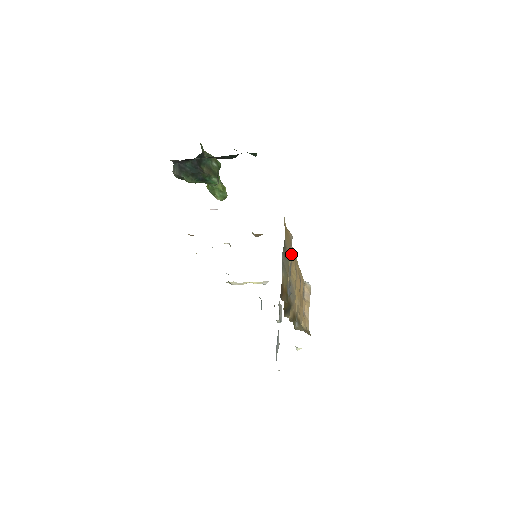
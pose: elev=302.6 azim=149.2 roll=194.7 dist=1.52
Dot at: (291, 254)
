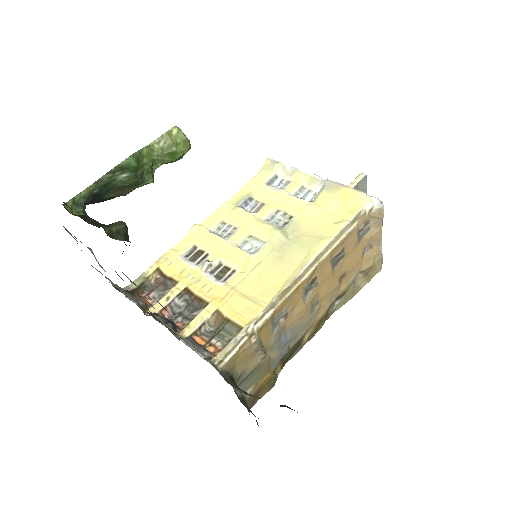
Dot at: (261, 358)
